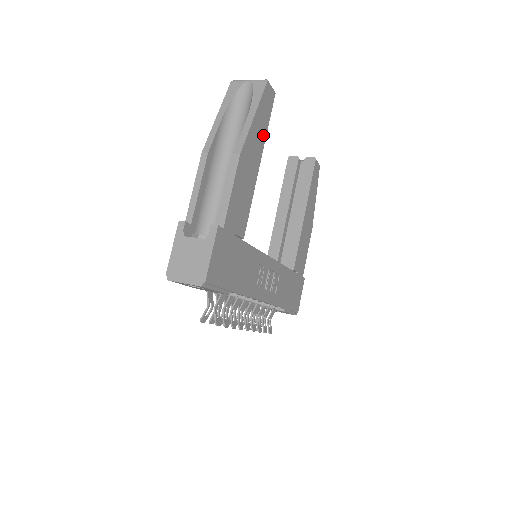
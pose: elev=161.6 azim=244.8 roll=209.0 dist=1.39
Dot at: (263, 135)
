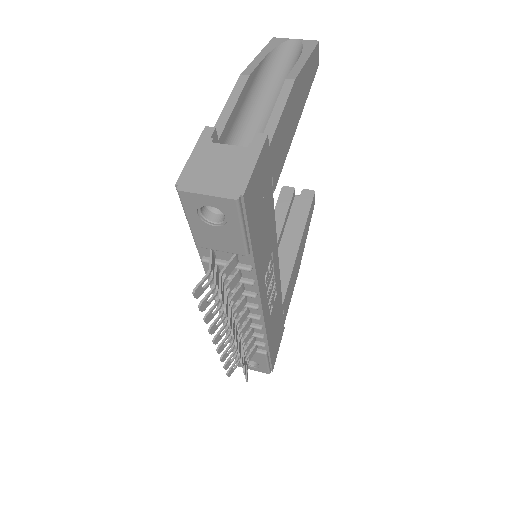
Dot at: (306, 93)
